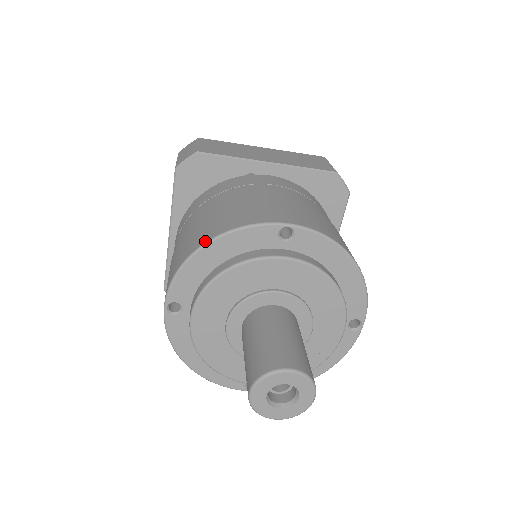
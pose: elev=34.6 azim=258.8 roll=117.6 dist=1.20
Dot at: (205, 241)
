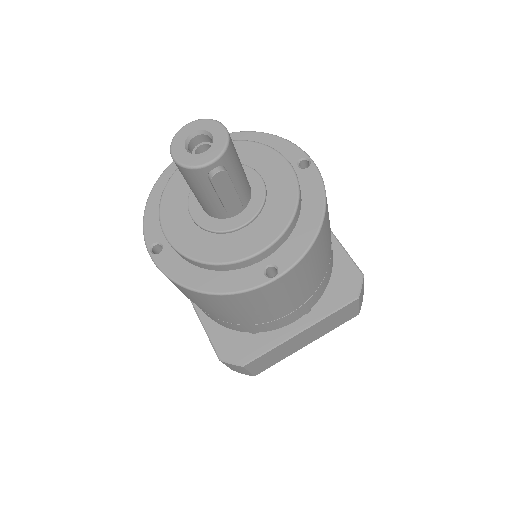
Dot at: (151, 193)
